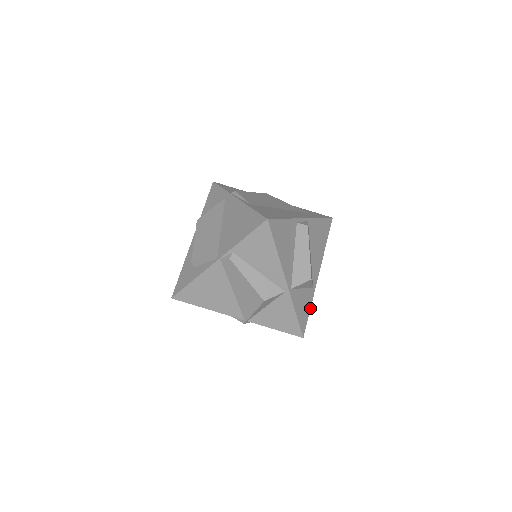
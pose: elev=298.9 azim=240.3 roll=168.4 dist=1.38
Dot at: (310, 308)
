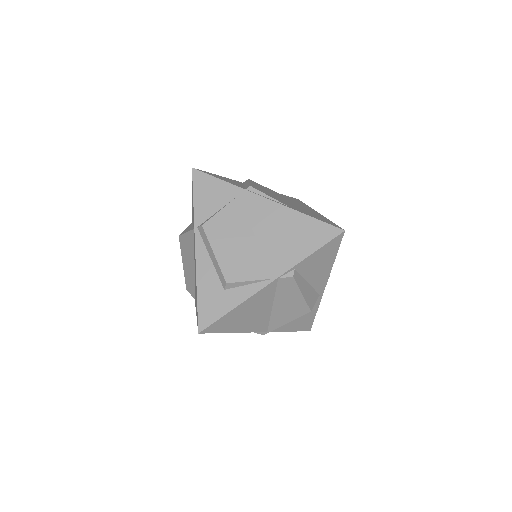
Dot at: occluded
